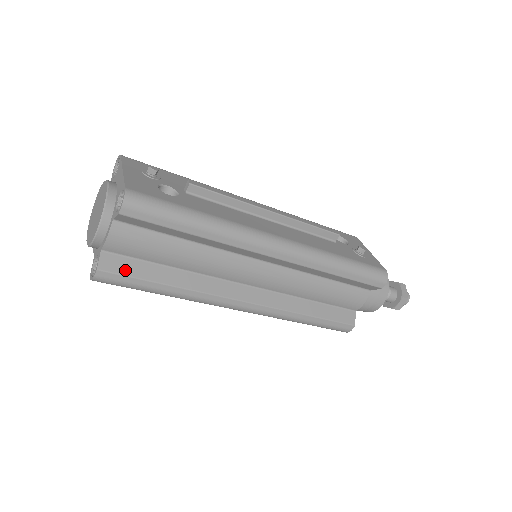
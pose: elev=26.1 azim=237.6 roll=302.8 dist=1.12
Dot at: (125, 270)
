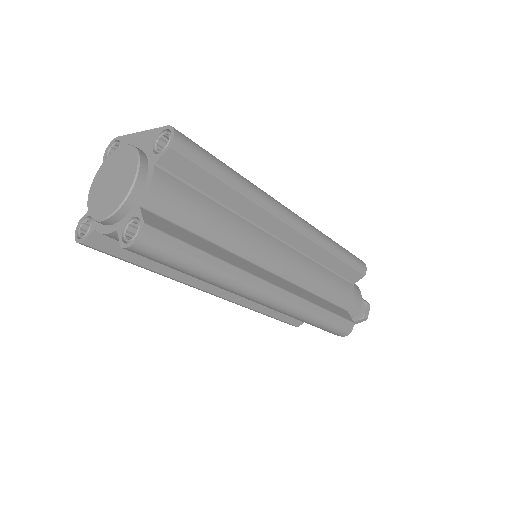
Dot at: (169, 231)
